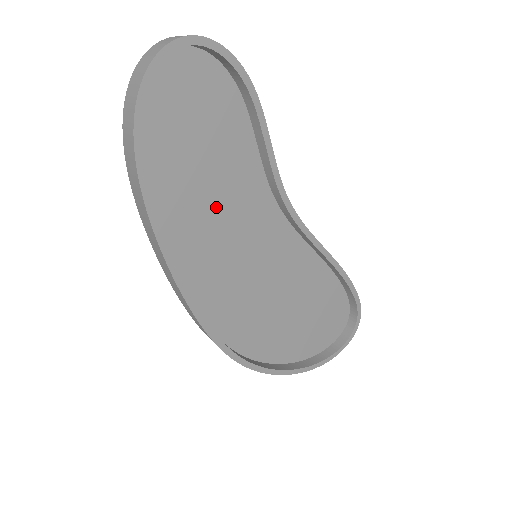
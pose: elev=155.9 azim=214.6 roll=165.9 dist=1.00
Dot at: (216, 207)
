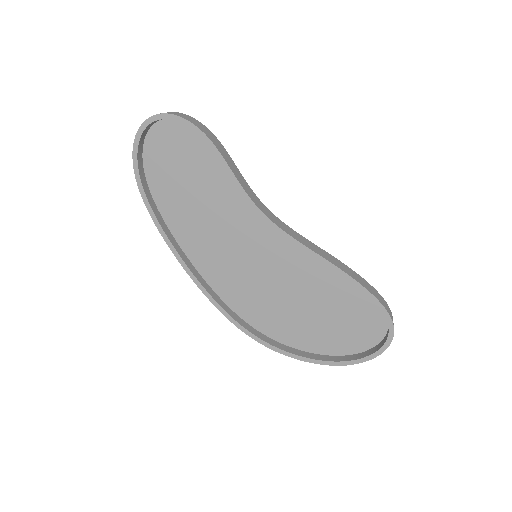
Dot at: (210, 219)
